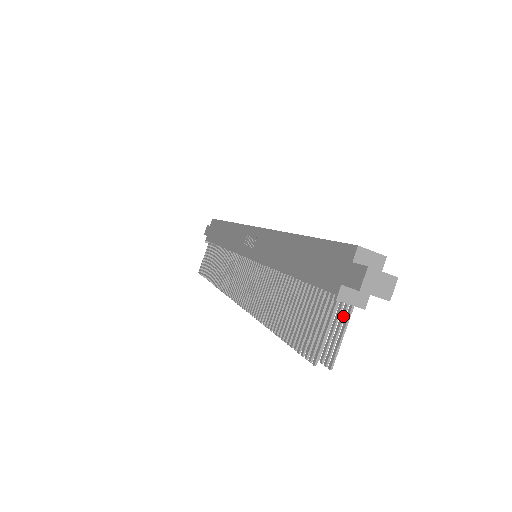
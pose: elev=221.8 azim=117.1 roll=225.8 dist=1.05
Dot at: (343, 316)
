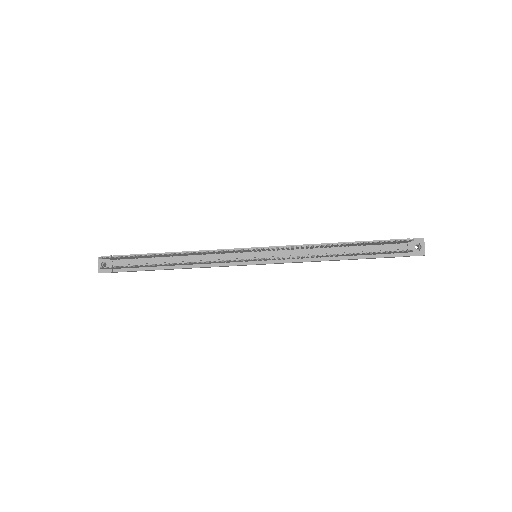
Dot at: occluded
